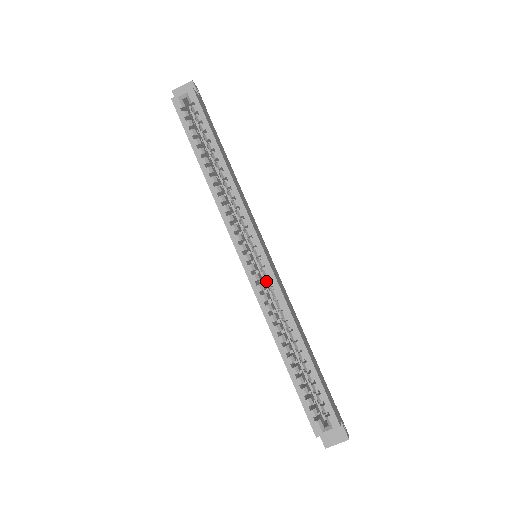
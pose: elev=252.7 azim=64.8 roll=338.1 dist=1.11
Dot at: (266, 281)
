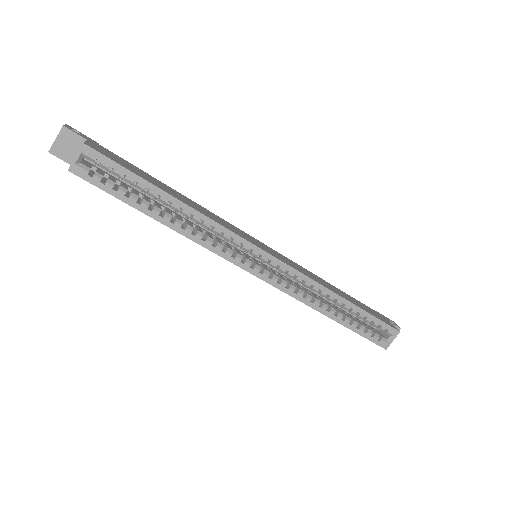
Dot at: occluded
